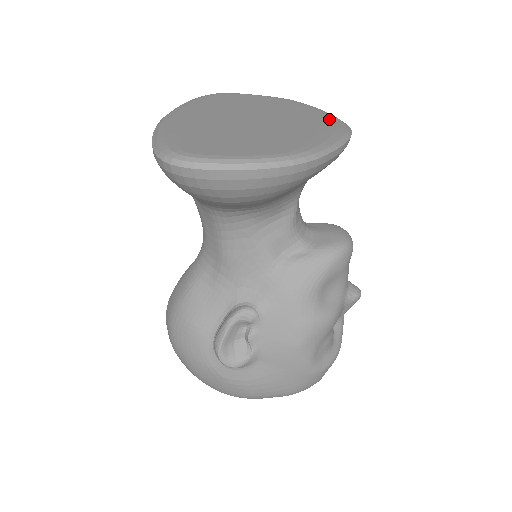
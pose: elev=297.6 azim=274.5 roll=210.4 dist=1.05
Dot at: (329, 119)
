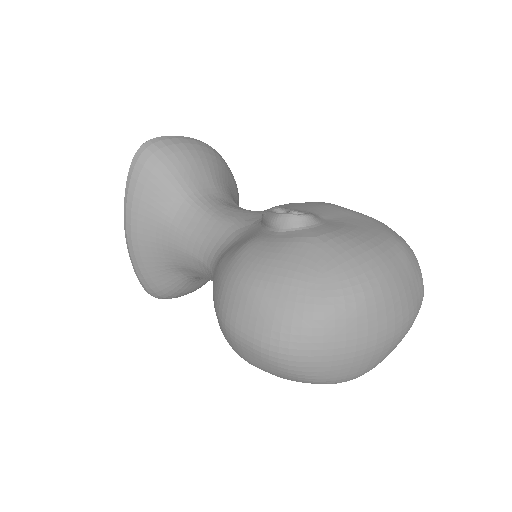
Dot at: occluded
